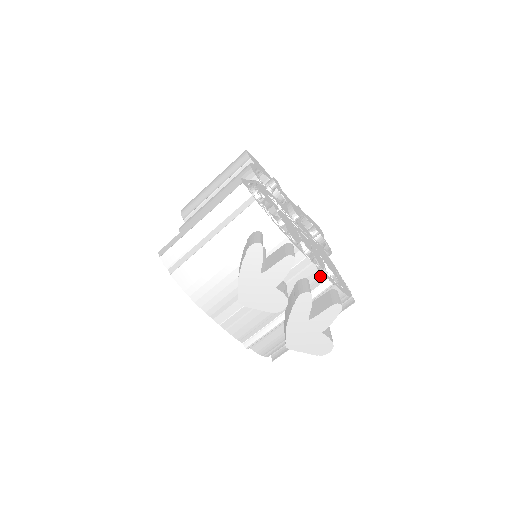
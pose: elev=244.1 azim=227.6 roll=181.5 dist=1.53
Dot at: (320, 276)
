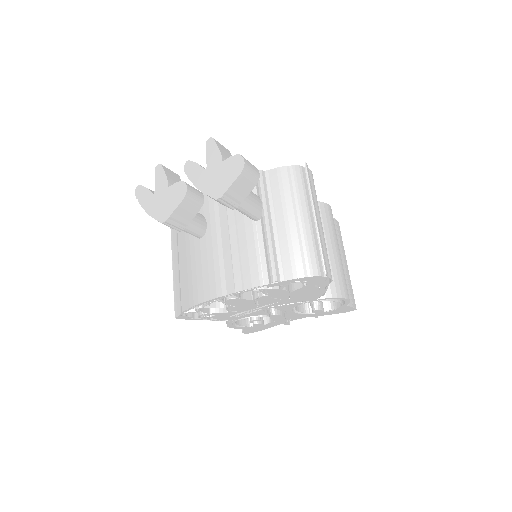
Dot at: occluded
